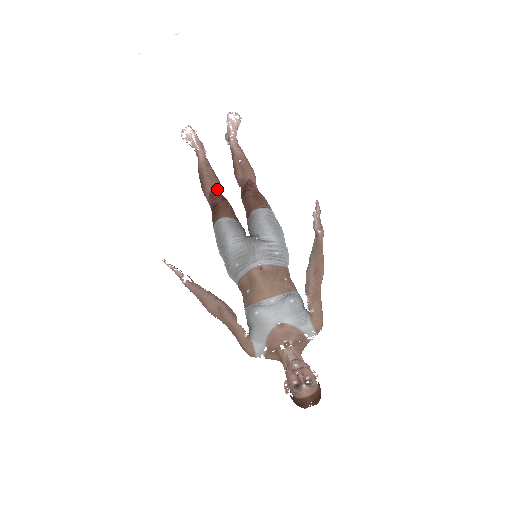
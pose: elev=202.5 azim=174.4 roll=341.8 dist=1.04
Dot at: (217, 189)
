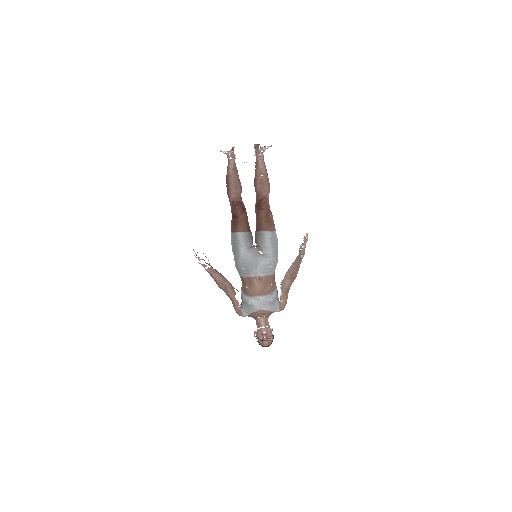
Dot at: (239, 196)
